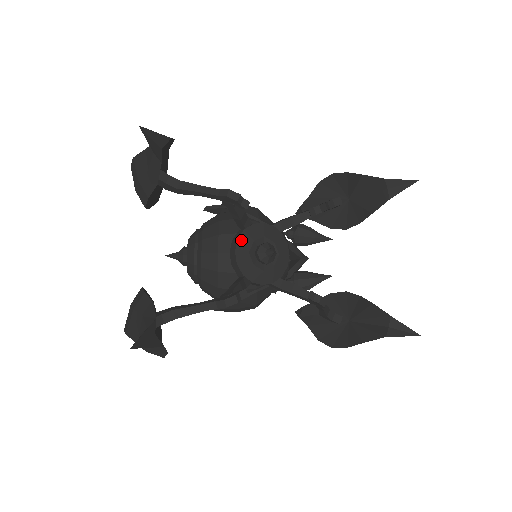
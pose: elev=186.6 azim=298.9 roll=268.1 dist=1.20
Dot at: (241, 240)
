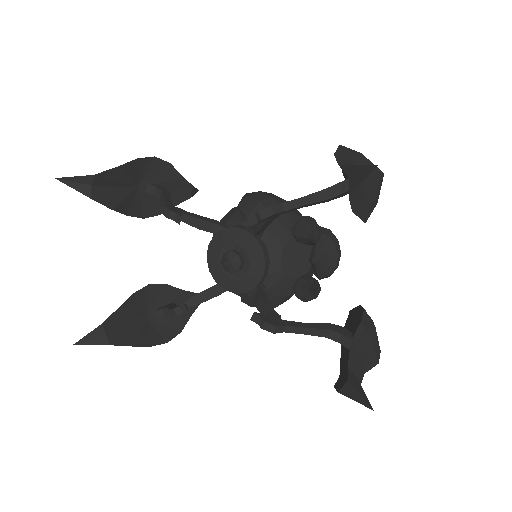
Dot at: (211, 247)
